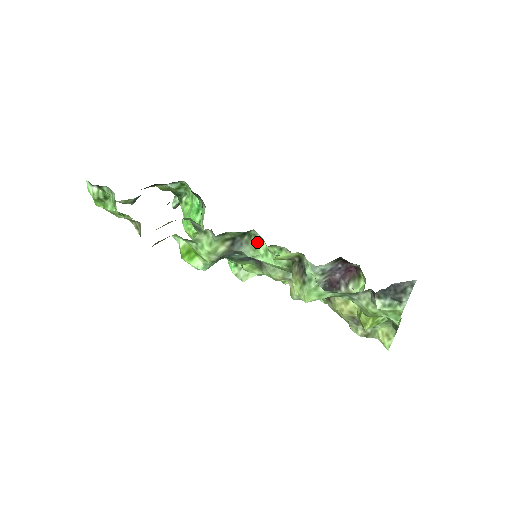
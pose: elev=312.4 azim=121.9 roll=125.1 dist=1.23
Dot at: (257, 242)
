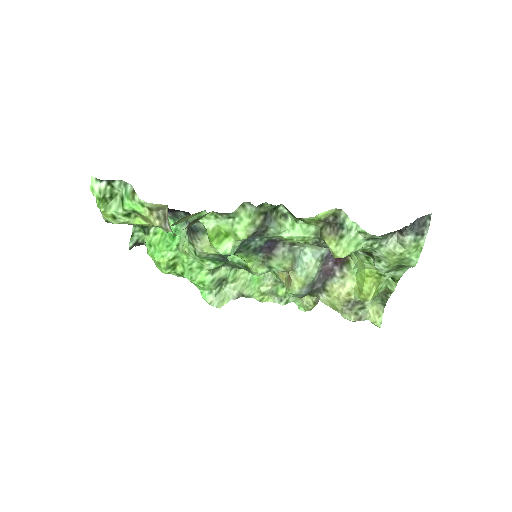
Dot at: (282, 219)
